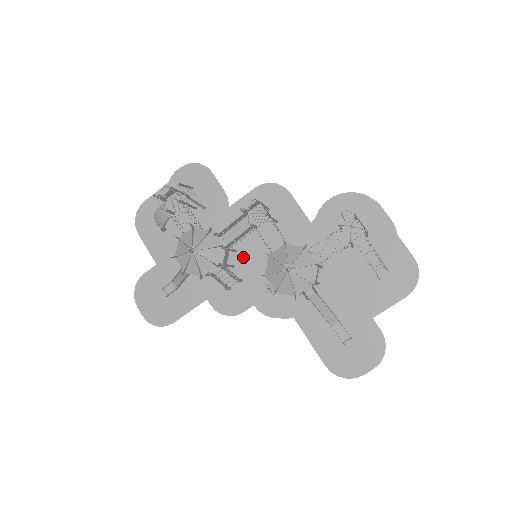
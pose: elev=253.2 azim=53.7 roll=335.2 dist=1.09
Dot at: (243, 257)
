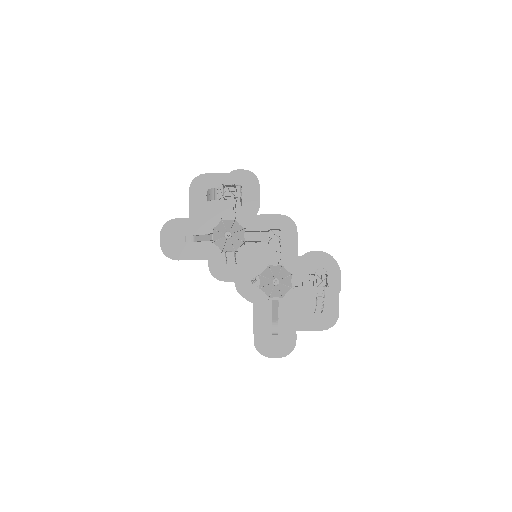
Dot at: (246, 250)
